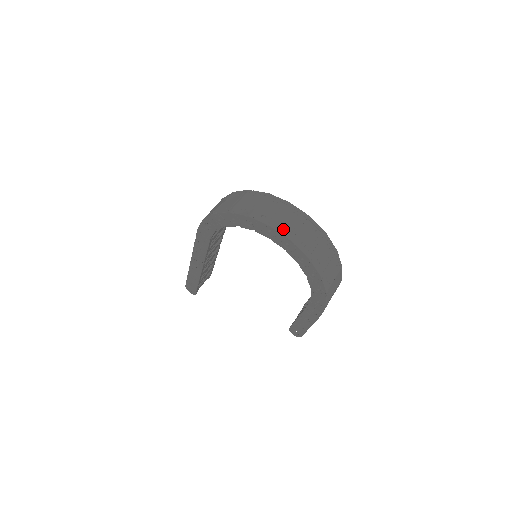
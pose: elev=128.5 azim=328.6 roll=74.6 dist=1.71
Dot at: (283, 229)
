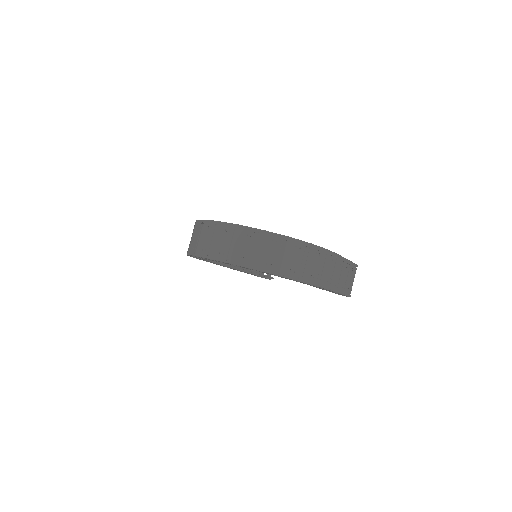
Dot at: (220, 255)
